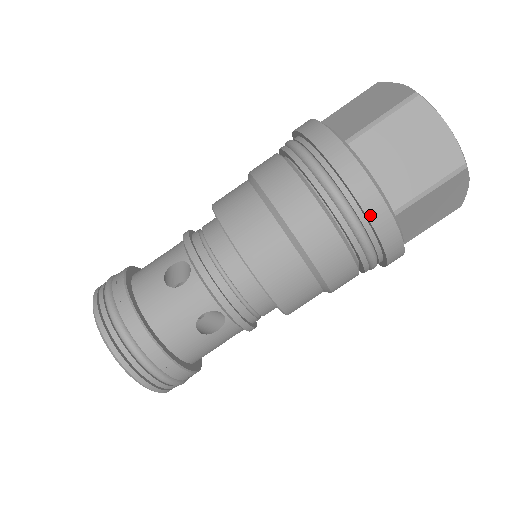
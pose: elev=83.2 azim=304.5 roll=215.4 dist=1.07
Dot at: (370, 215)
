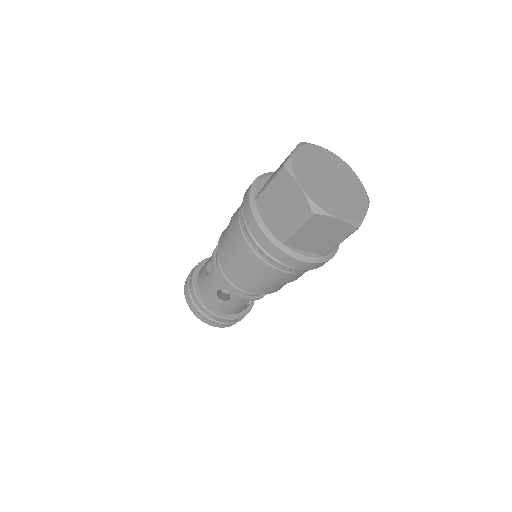
Dot at: (310, 269)
